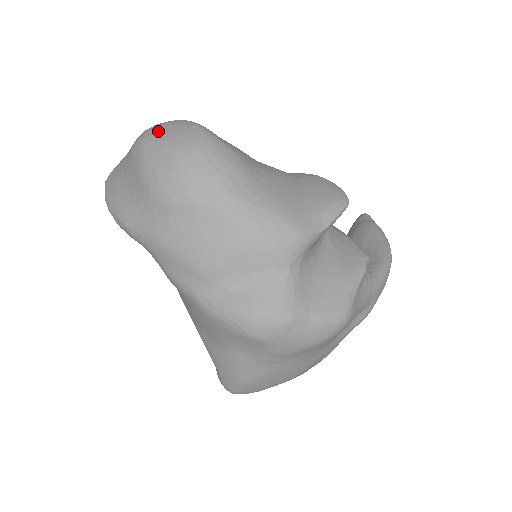
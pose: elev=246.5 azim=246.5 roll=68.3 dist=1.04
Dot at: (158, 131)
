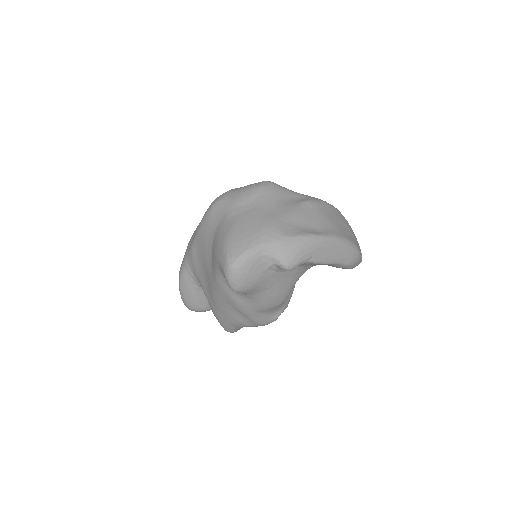
Dot at: occluded
